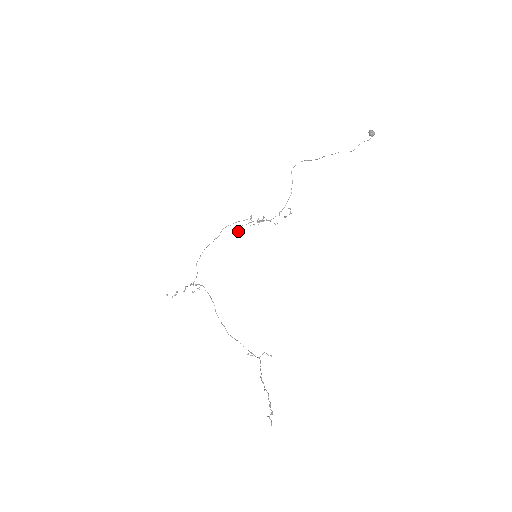
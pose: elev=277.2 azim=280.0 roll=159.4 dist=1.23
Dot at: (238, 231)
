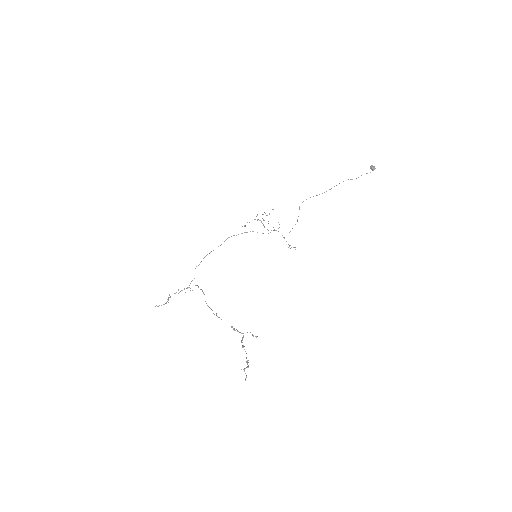
Dot at: occluded
